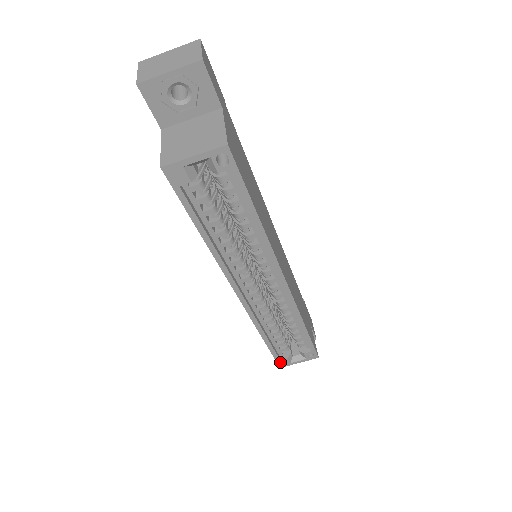
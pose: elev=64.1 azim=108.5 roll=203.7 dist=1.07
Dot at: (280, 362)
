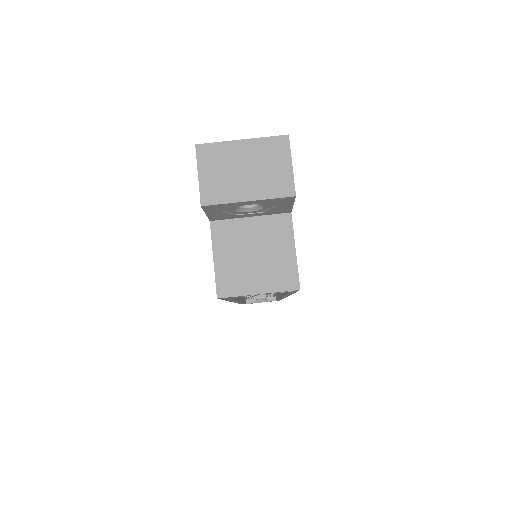
Dot at: occluded
